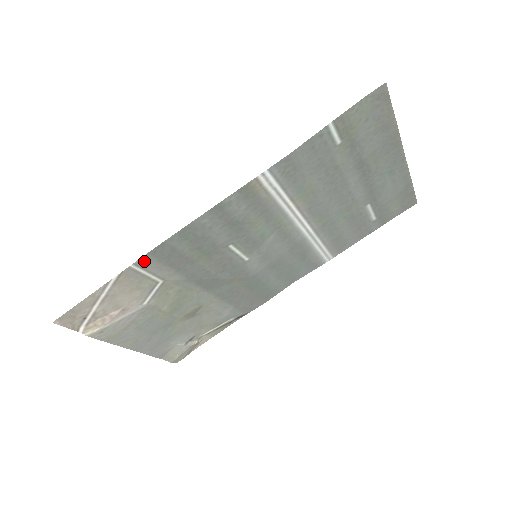
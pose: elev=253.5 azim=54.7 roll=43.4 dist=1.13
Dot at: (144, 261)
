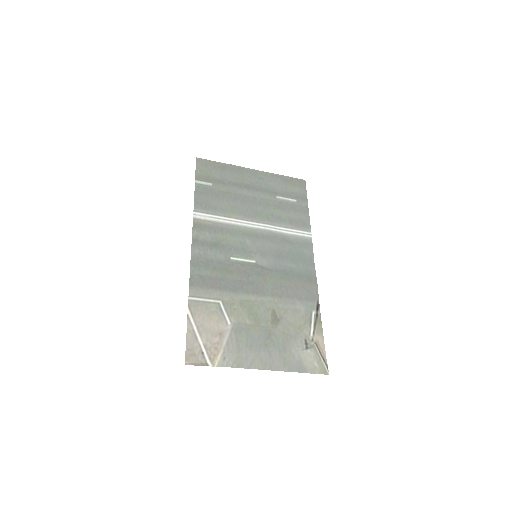
Dot at: (193, 292)
